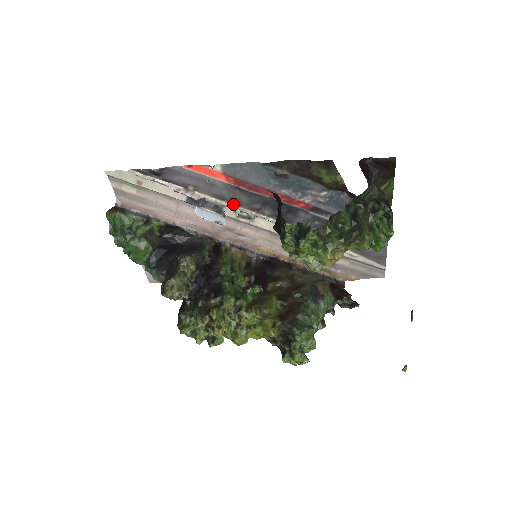
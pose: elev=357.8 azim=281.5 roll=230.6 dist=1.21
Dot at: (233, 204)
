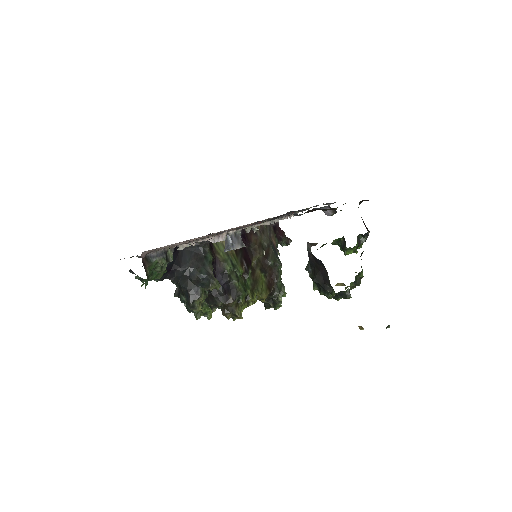
Dot at: (246, 227)
